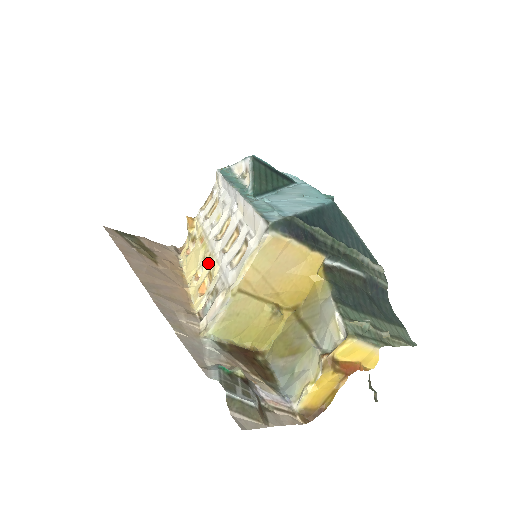
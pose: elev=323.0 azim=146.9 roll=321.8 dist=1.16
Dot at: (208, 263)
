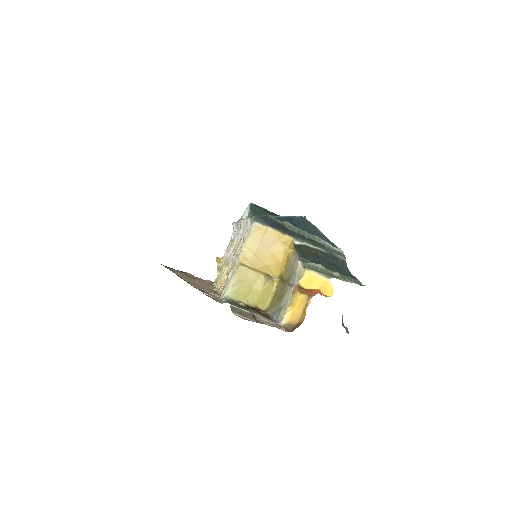
Dot at: (227, 268)
